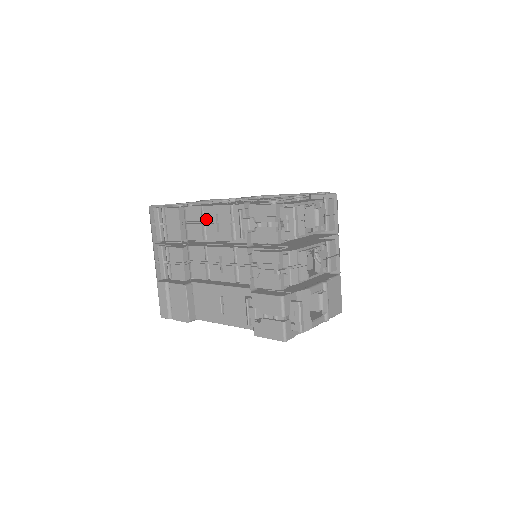
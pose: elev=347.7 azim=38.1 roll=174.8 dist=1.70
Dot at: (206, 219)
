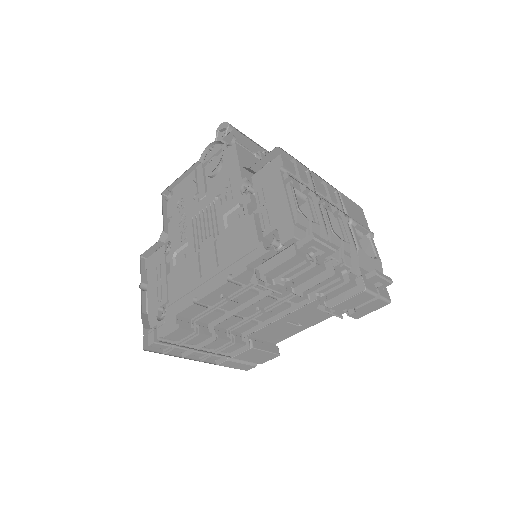
Dot at: (212, 305)
